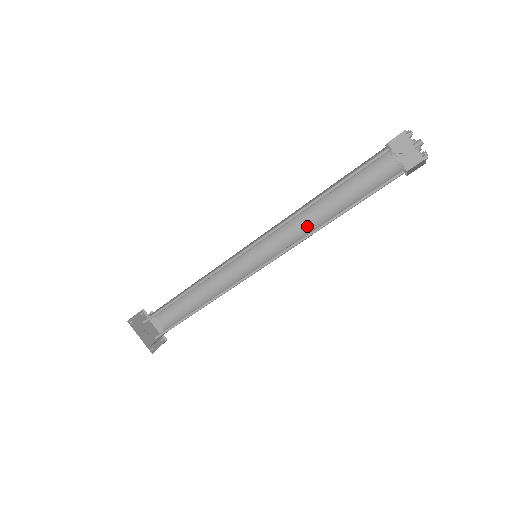
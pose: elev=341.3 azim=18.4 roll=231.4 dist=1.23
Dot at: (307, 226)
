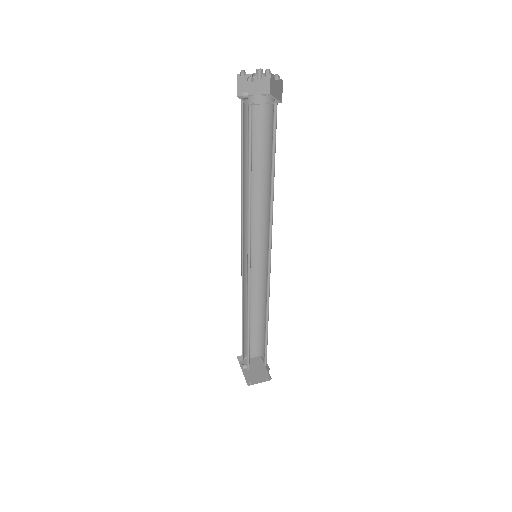
Dot at: (271, 208)
